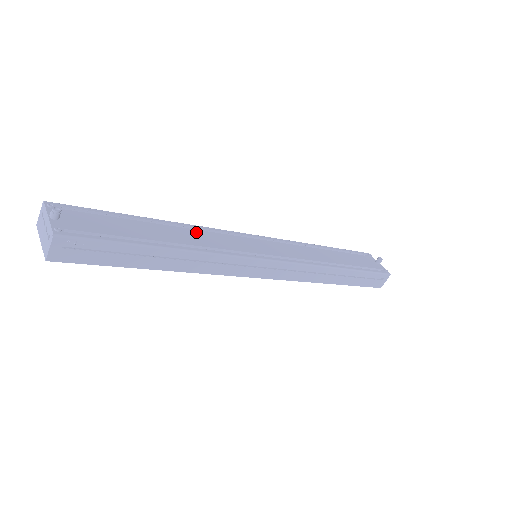
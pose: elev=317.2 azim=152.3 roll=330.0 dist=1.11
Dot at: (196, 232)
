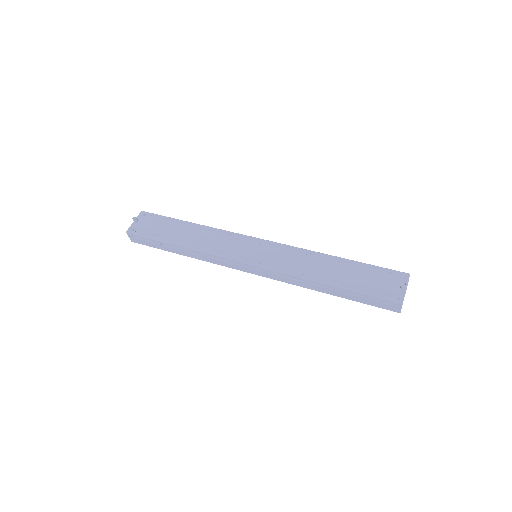
Dot at: (211, 234)
